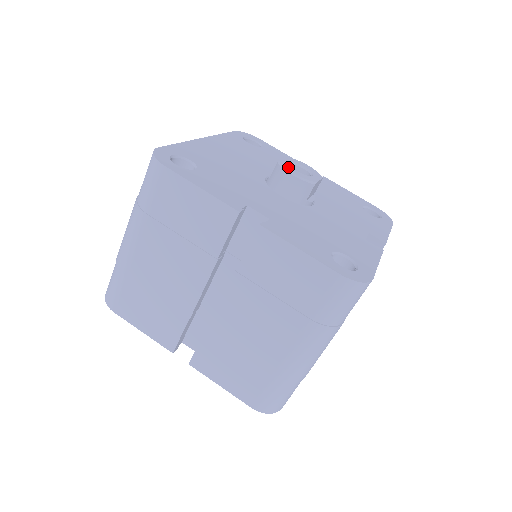
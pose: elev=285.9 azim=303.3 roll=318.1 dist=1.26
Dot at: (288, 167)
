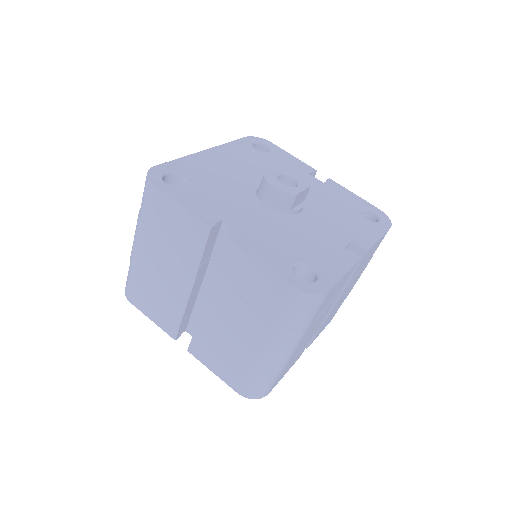
Dot at: (273, 179)
